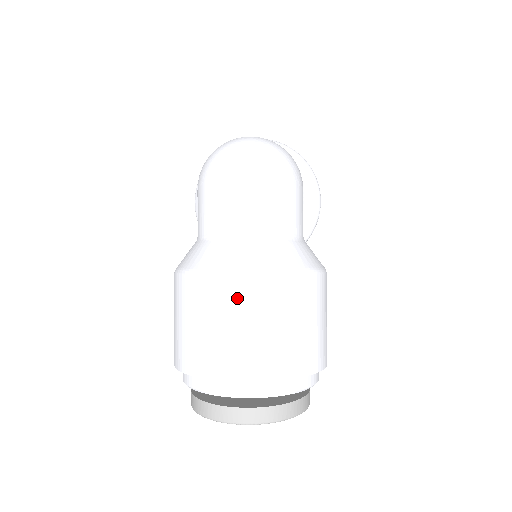
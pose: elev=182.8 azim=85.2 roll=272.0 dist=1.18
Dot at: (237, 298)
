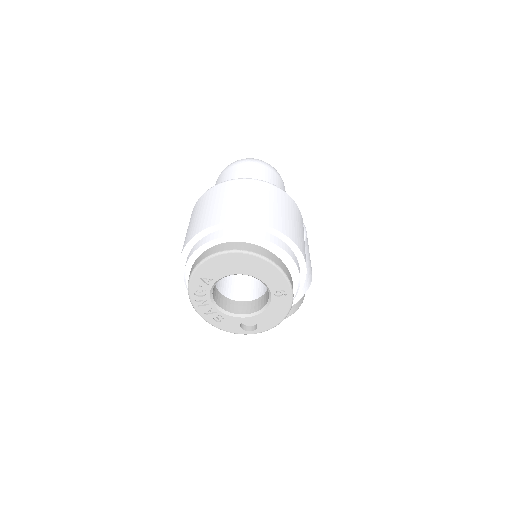
Dot at: (230, 188)
